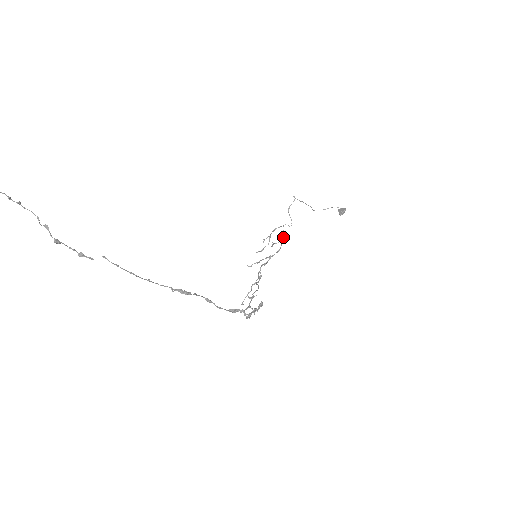
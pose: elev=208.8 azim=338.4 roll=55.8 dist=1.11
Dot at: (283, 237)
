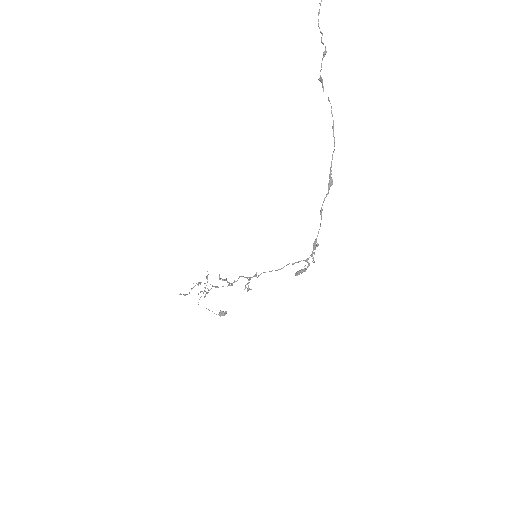
Dot at: occluded
